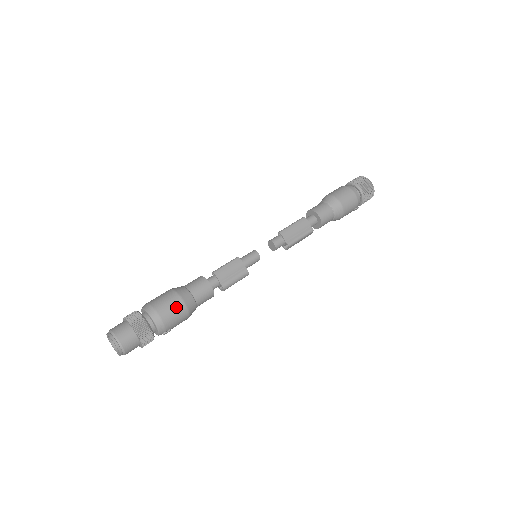
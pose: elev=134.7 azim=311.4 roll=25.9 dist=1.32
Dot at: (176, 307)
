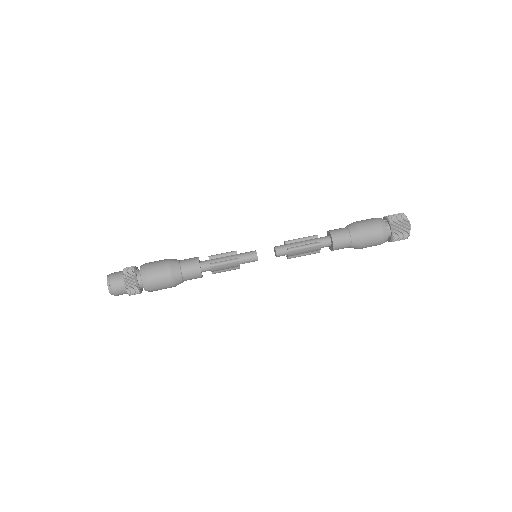
Dot at: (166, 288)
